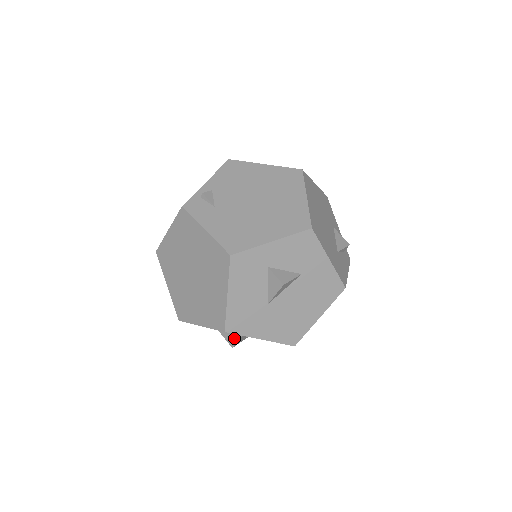
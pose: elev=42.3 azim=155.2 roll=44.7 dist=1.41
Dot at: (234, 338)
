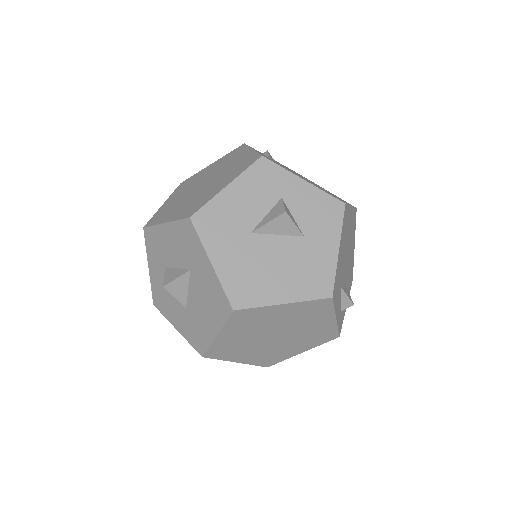
Dot at: (176, 275)
